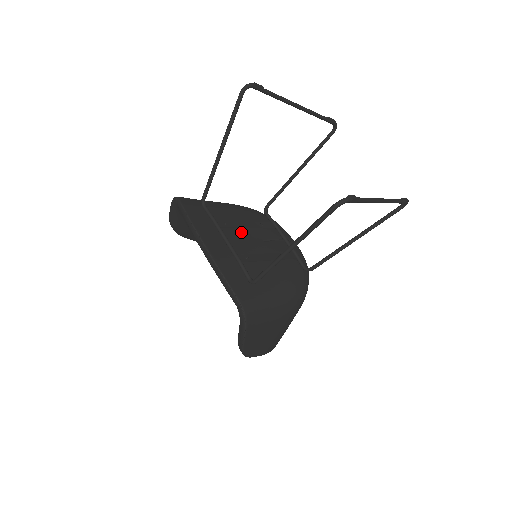
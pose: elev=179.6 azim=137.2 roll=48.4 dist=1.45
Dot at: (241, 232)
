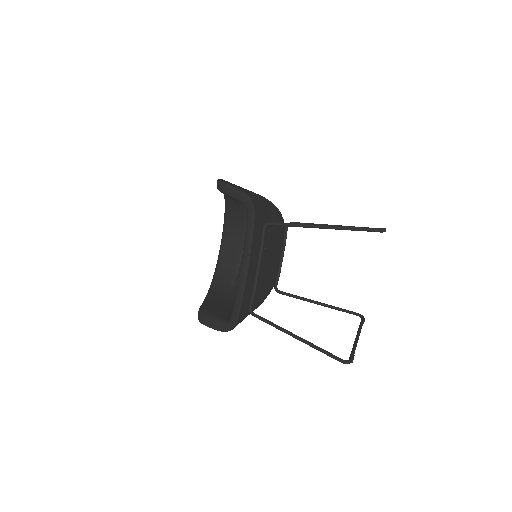
Dot at: (267, 255)
